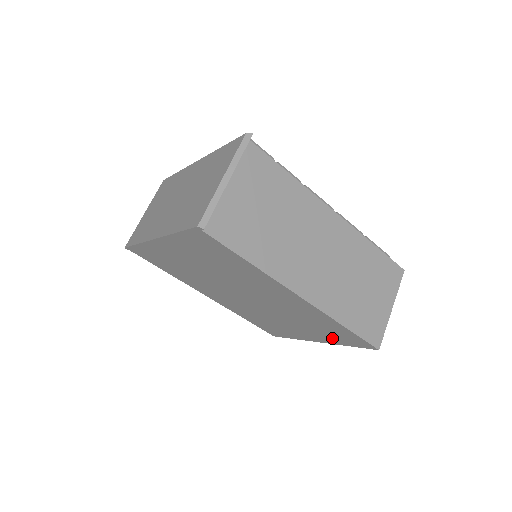
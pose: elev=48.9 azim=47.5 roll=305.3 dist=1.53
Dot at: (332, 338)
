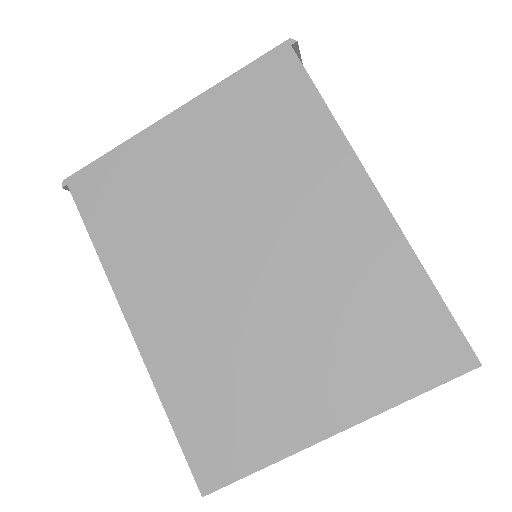
Dot at: (381, 374)
